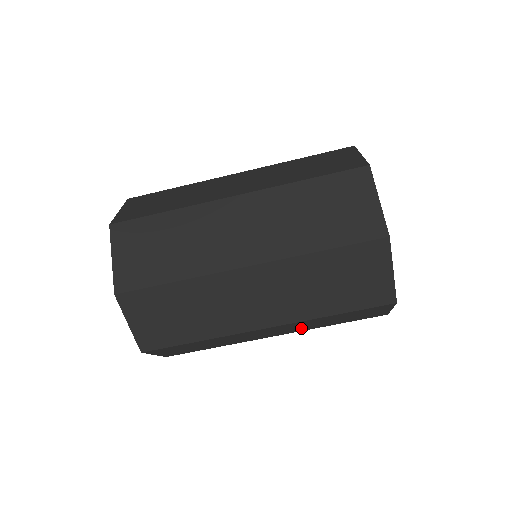
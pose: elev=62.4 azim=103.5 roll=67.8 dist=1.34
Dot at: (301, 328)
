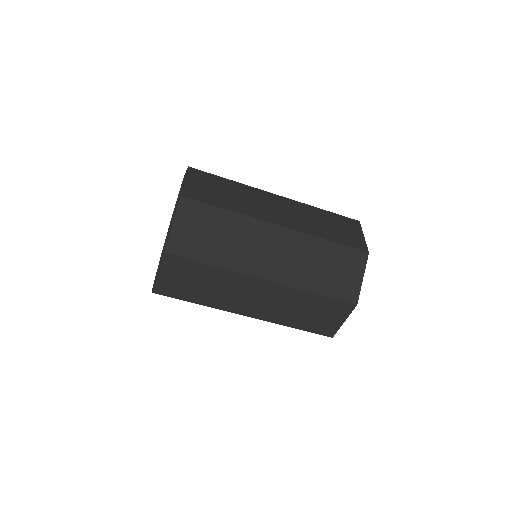
Dot at: occluded
